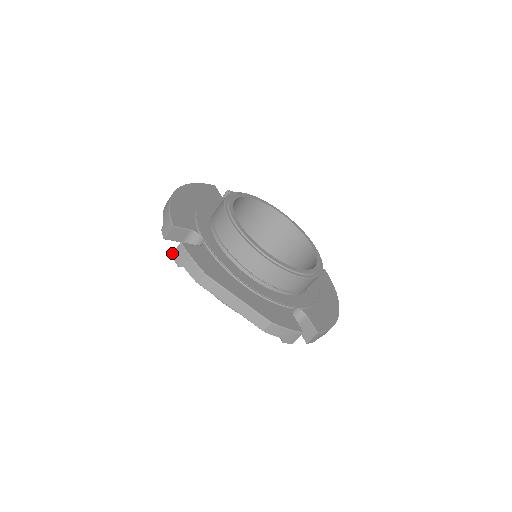
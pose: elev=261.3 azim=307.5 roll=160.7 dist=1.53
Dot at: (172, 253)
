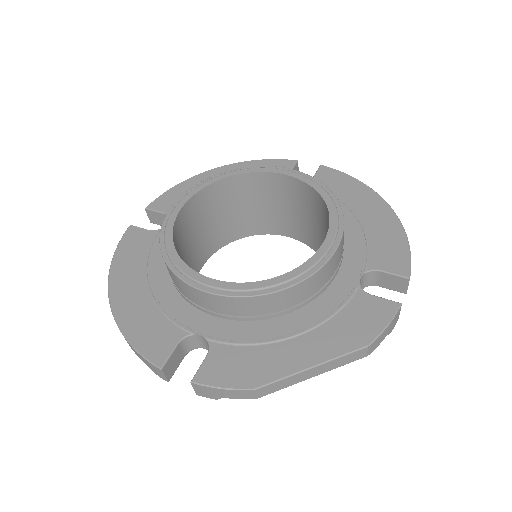
Dot at: occluded
